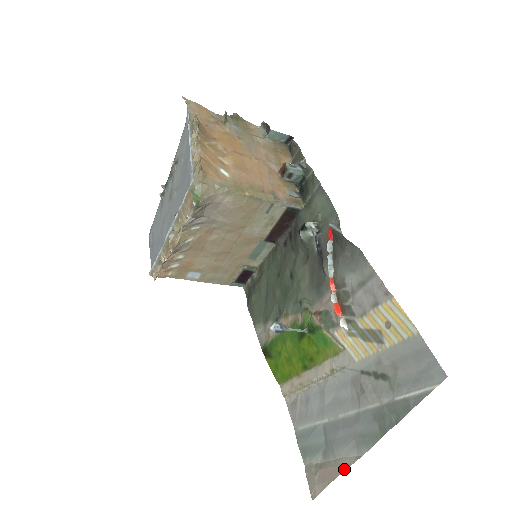
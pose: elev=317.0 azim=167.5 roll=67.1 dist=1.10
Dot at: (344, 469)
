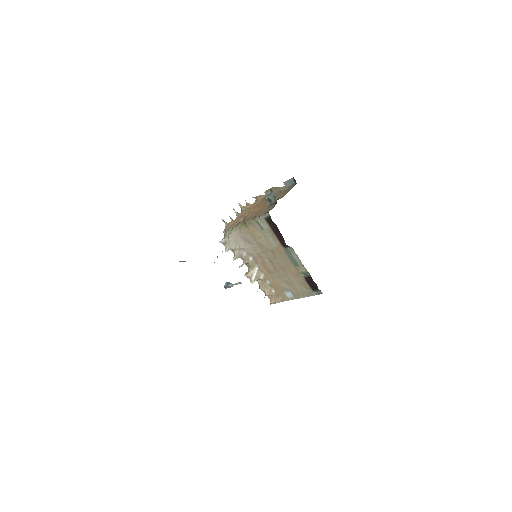
Dot at: occluded
